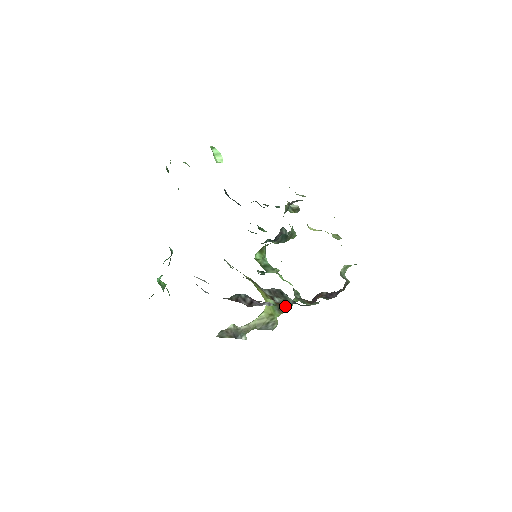
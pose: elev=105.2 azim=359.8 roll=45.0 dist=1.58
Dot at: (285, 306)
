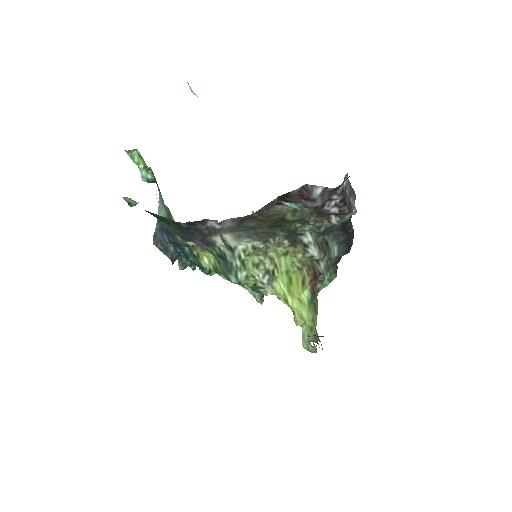
Dot at: (316, 300)
